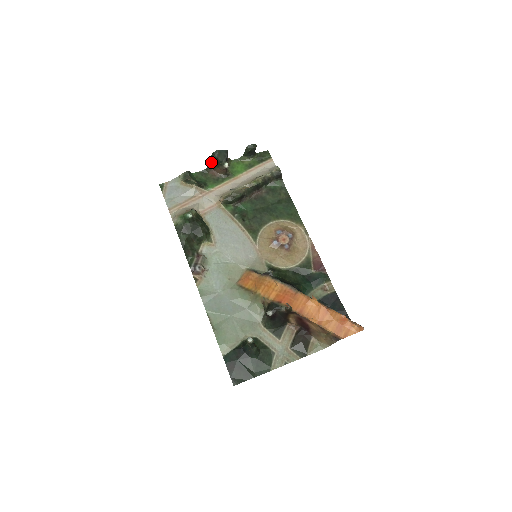
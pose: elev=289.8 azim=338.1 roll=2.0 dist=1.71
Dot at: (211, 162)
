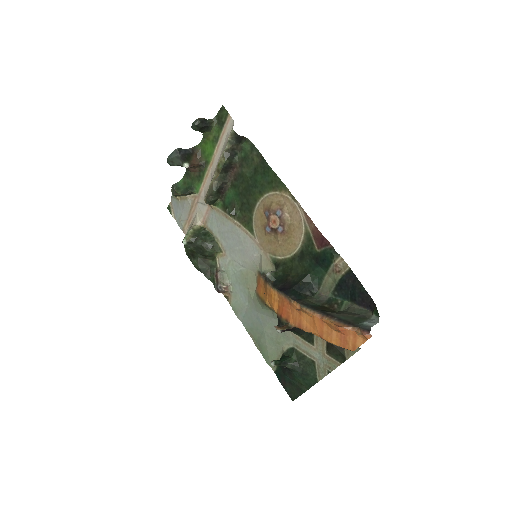
Dot at: occluded
